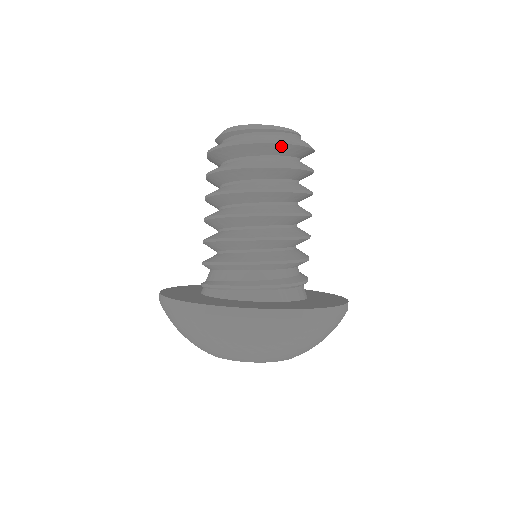
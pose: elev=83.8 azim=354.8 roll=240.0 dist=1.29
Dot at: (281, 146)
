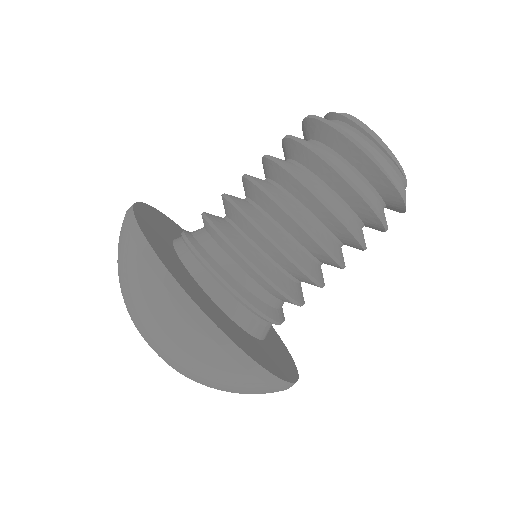
Dot at: (357, 152)
